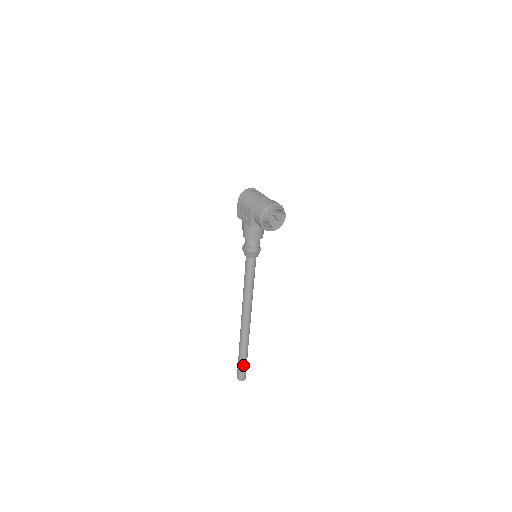
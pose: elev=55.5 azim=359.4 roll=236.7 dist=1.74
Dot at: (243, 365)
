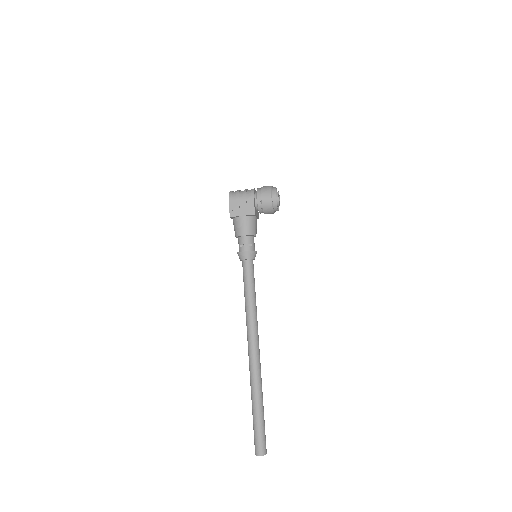
Dot at: (263, 424)
